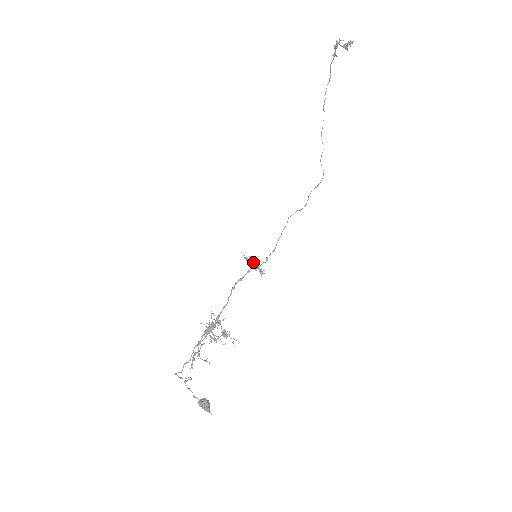
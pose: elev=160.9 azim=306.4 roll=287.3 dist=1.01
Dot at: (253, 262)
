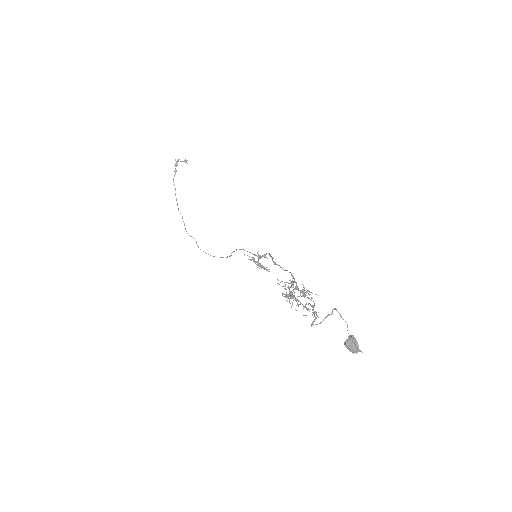
Dot at: (260, 258)
